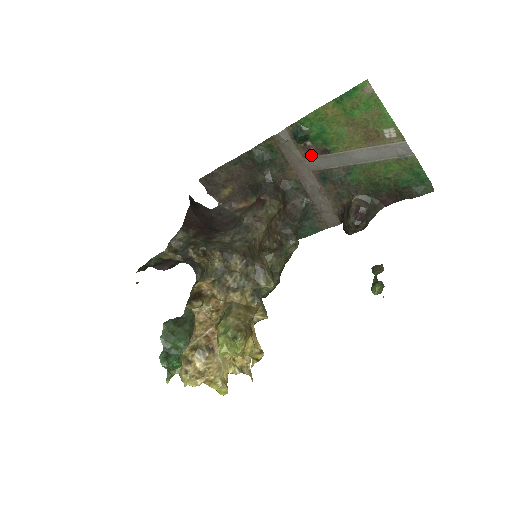
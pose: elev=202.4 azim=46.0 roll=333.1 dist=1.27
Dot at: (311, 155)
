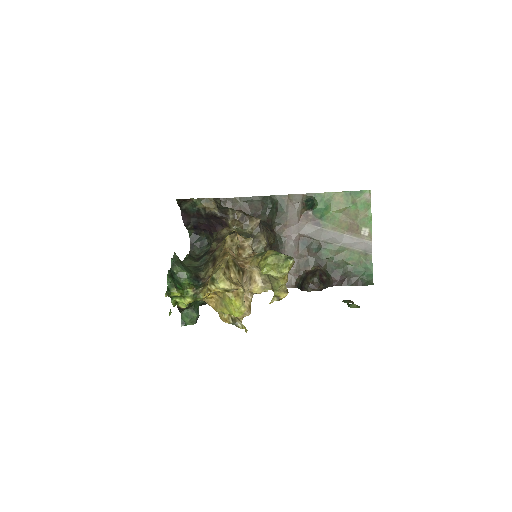
Dot at: (306, 222)
